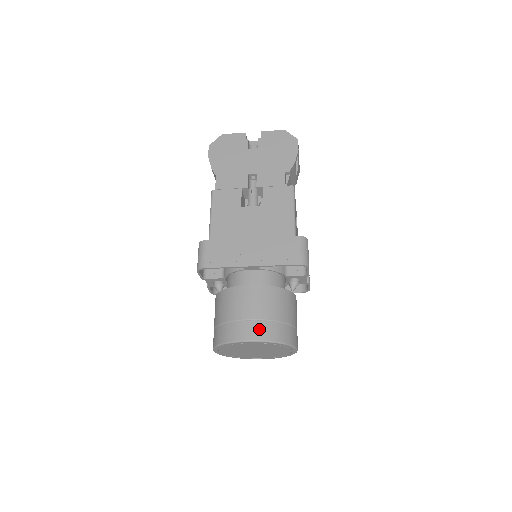
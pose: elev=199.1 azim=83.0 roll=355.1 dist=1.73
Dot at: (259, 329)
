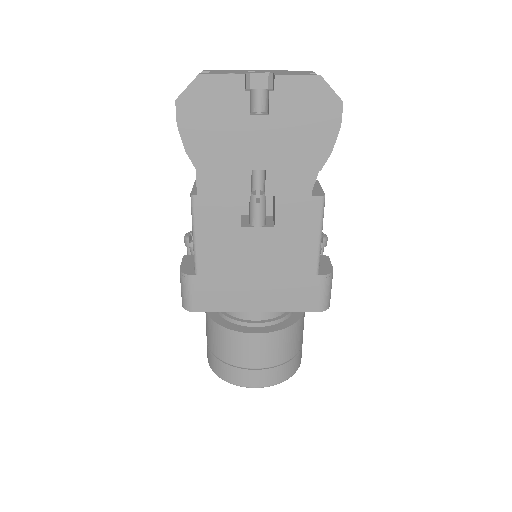
Dot at: (266, 377)
